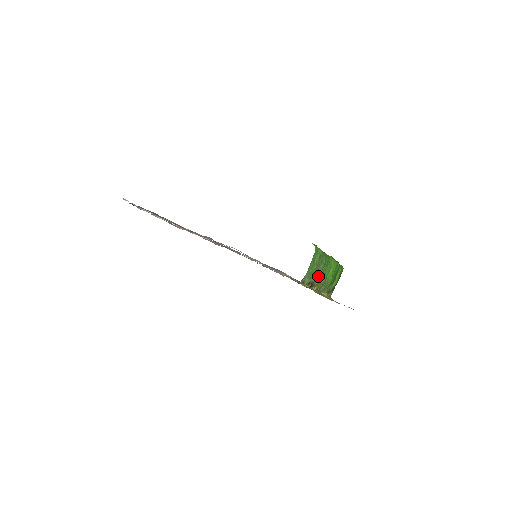
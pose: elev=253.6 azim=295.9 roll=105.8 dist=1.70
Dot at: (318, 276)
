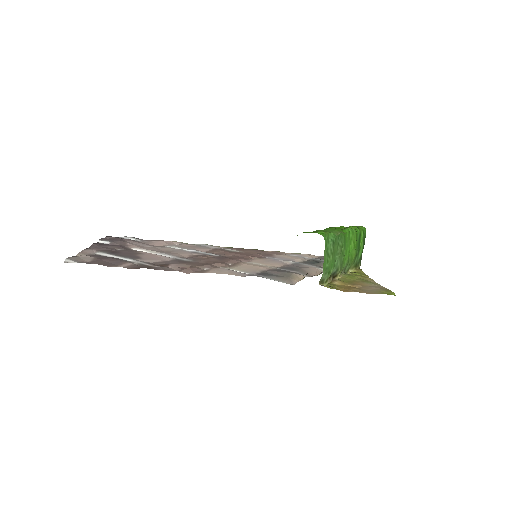
Dot at: (338, 263)
